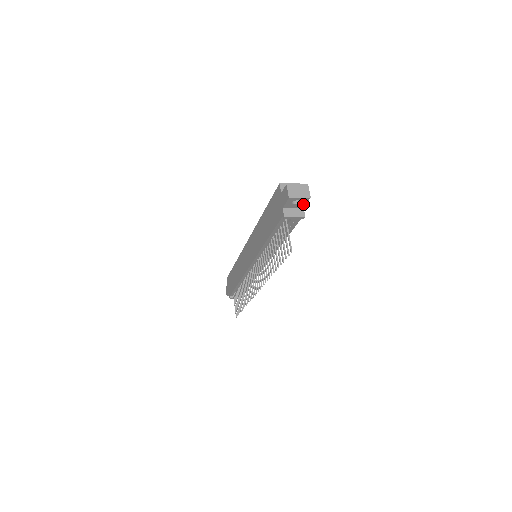
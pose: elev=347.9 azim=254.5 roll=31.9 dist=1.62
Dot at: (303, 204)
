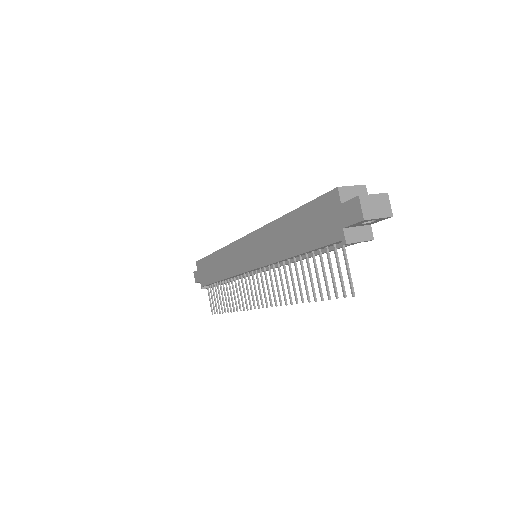
Dot at: (374, 222)
